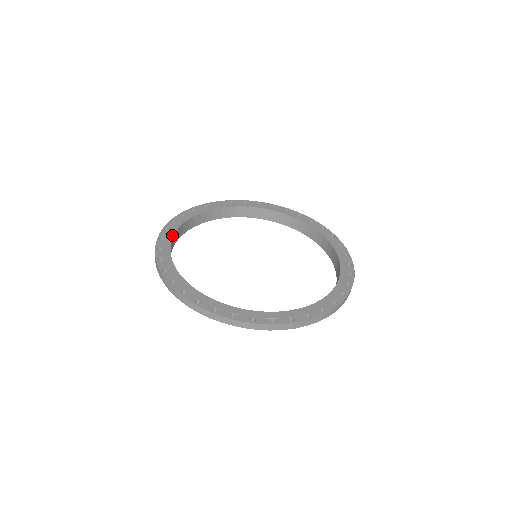
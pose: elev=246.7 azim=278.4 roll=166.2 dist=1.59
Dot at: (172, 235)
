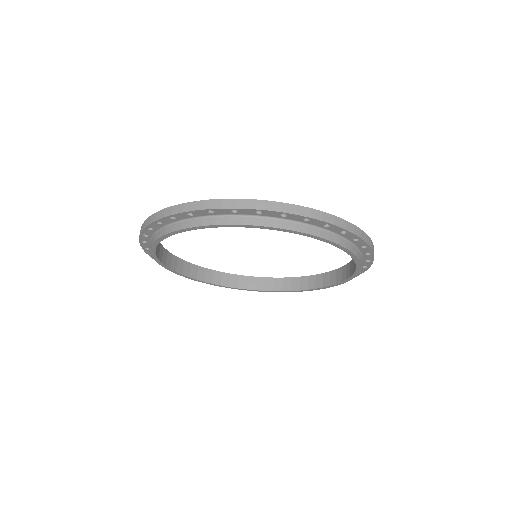
Dot at: (160, 244)
